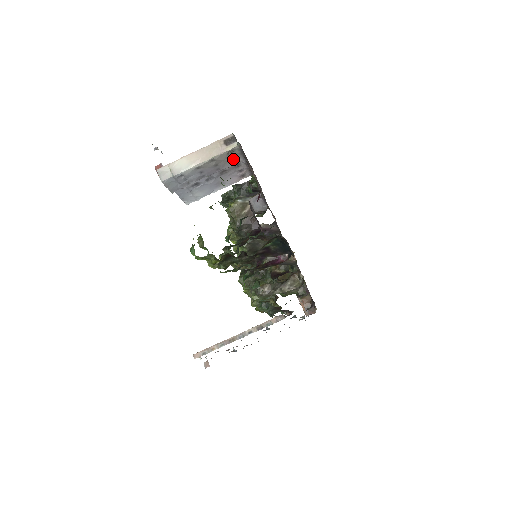
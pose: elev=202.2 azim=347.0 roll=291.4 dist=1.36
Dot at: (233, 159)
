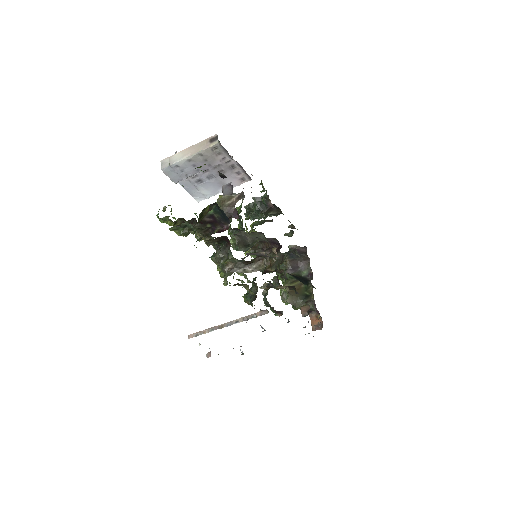
Dot at: (220, 156)
